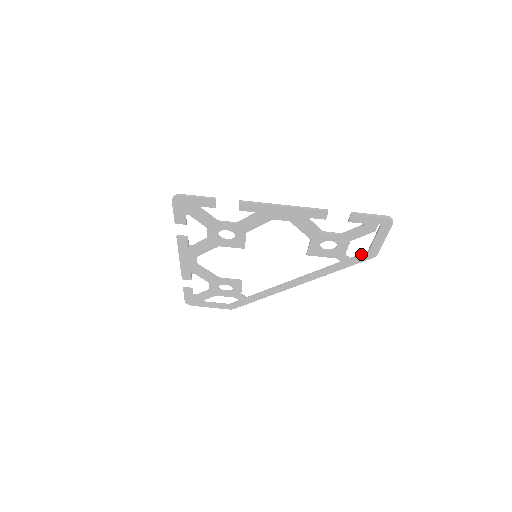
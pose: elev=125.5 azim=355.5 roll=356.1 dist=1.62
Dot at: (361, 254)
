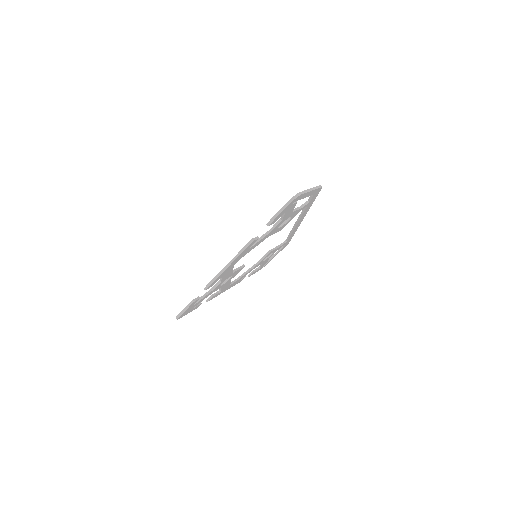
Dot at: (311, 196)
